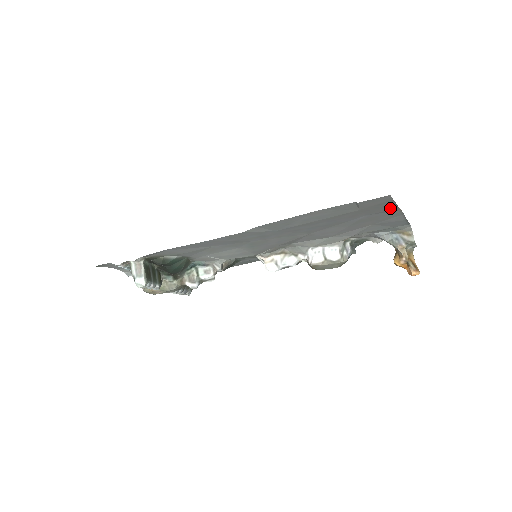
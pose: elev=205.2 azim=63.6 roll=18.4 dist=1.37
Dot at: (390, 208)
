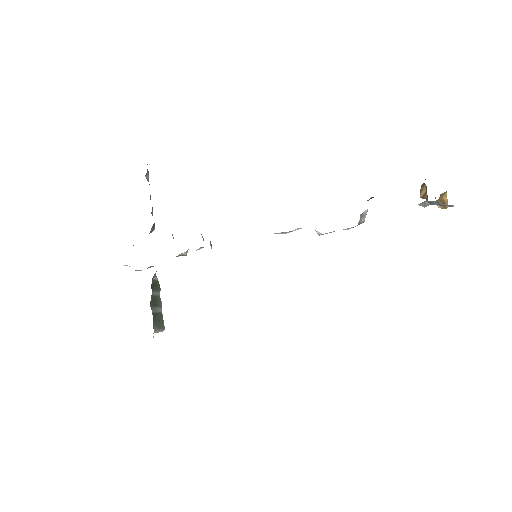
Dot at: occluded
